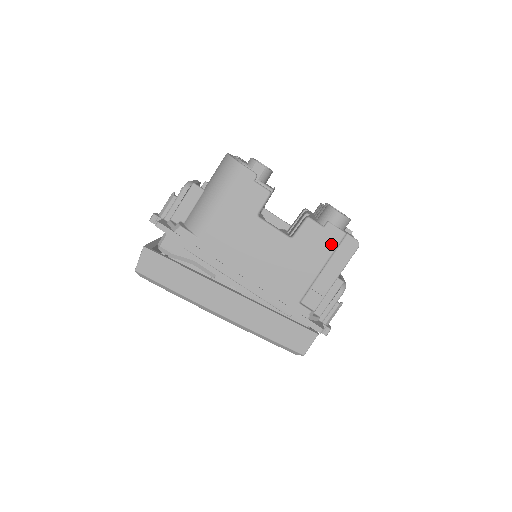
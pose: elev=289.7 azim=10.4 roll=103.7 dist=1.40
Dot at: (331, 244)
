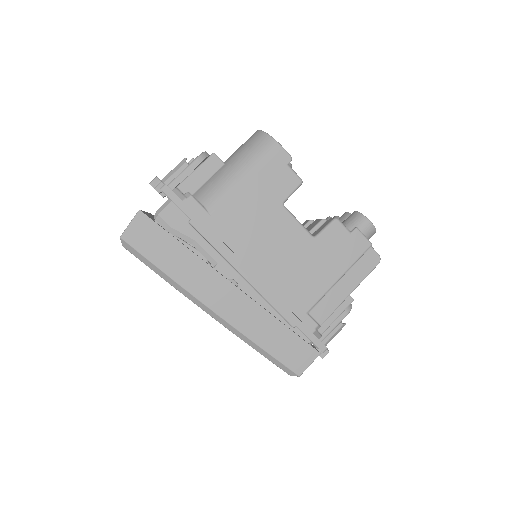
Dot at: (355, 253)
